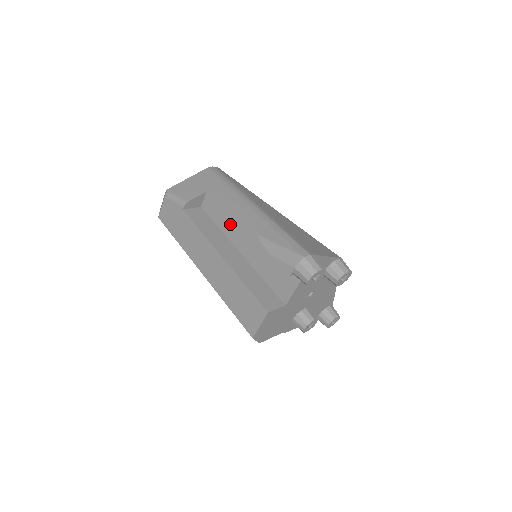
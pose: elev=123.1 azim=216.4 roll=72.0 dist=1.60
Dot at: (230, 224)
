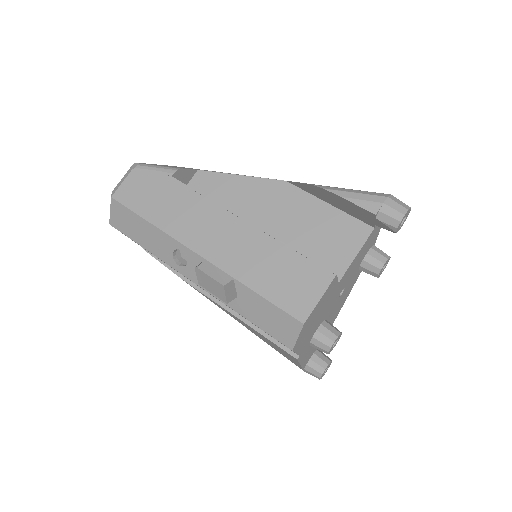
Dot at: (239, 200)
